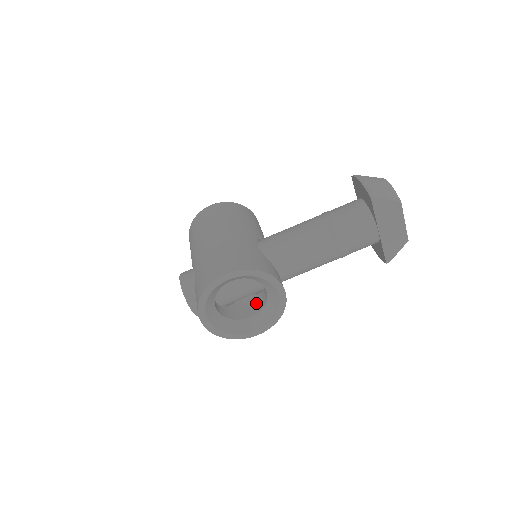
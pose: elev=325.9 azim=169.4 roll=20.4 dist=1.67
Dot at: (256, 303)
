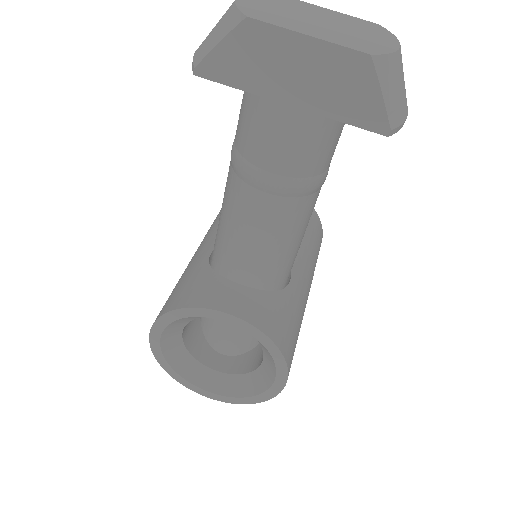
Dot at: occluded
